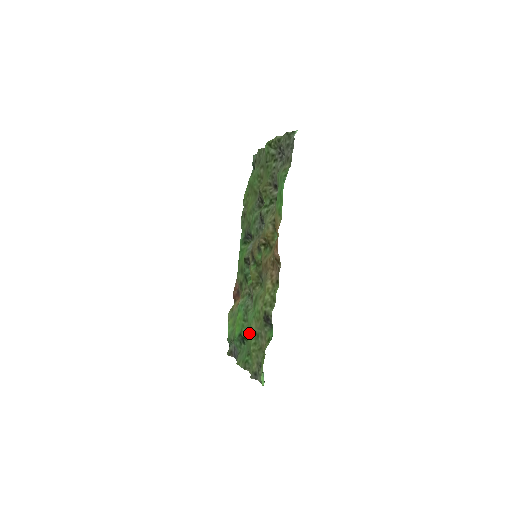
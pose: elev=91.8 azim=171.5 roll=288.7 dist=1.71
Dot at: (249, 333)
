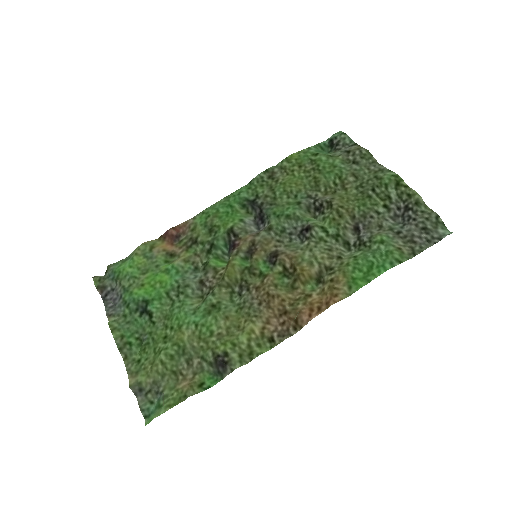
Dot at: (166, 323)
